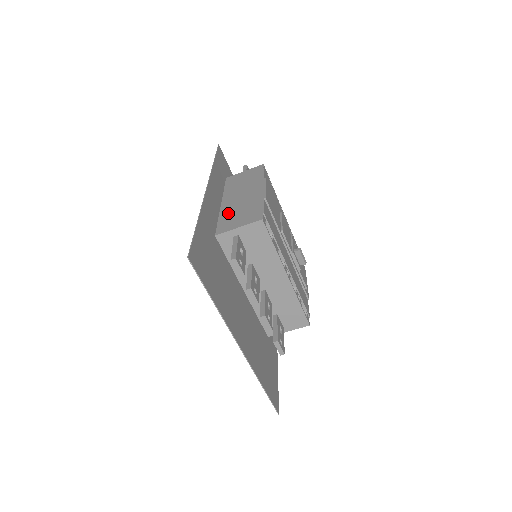
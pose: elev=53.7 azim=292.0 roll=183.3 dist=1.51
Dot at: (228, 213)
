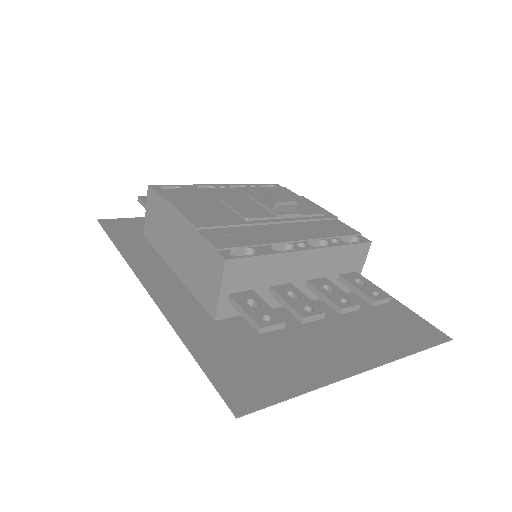
Dot at: (192, 281)
